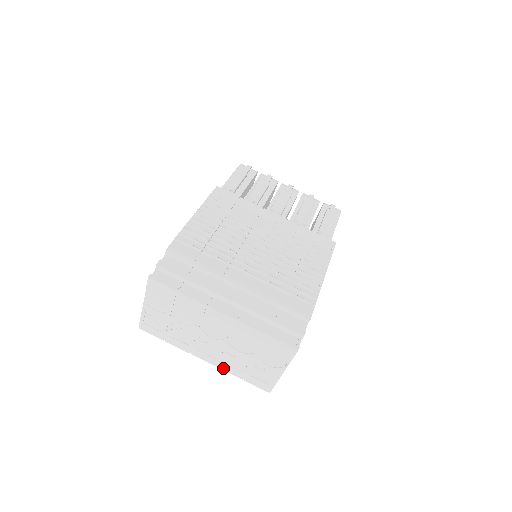
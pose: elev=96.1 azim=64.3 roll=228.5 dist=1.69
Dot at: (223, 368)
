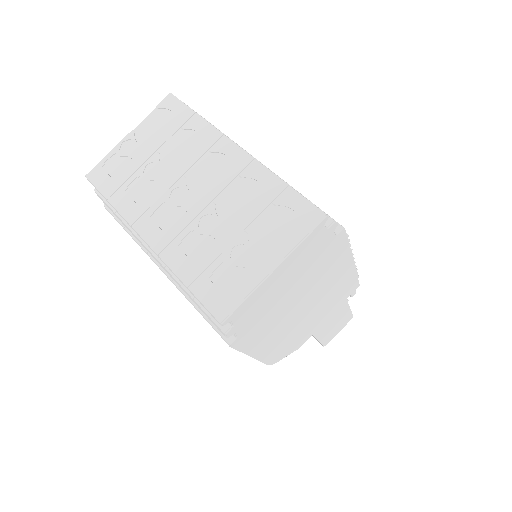
Dot at: (168, 259)
